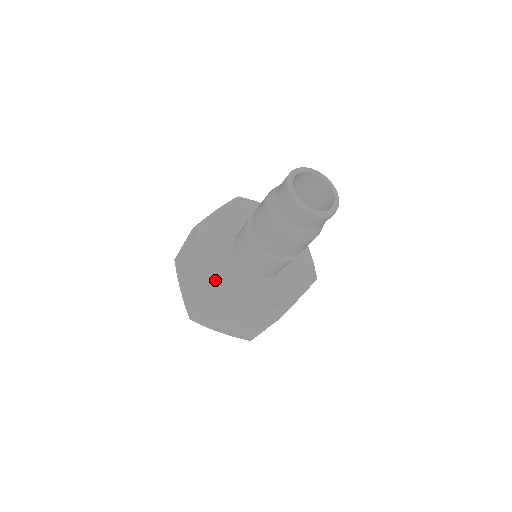
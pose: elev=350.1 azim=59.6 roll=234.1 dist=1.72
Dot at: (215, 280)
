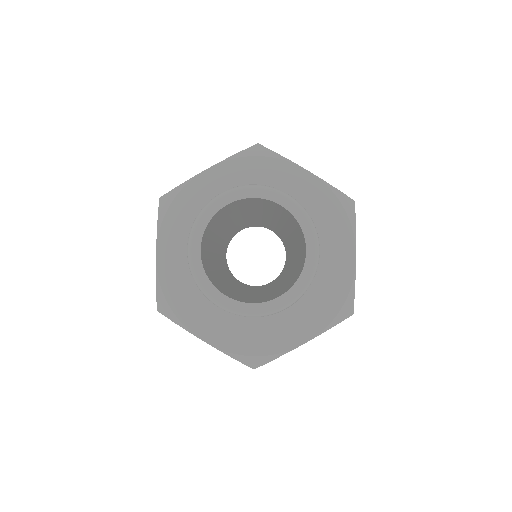
Dot at: (162, 294)
